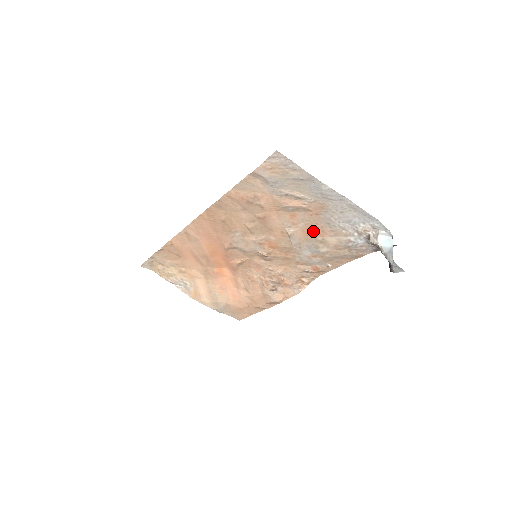
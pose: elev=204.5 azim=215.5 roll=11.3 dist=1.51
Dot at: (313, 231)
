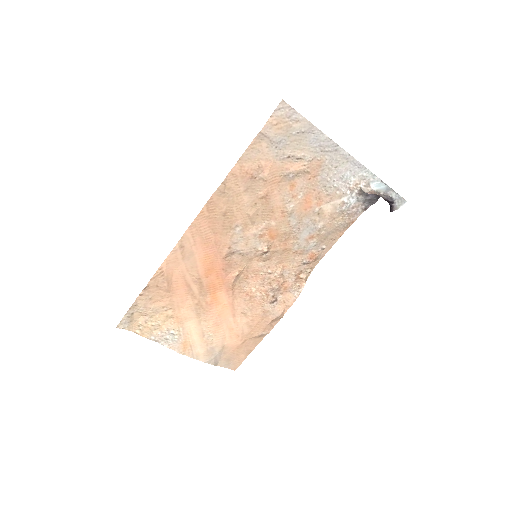
Dot at: (311, 201)
